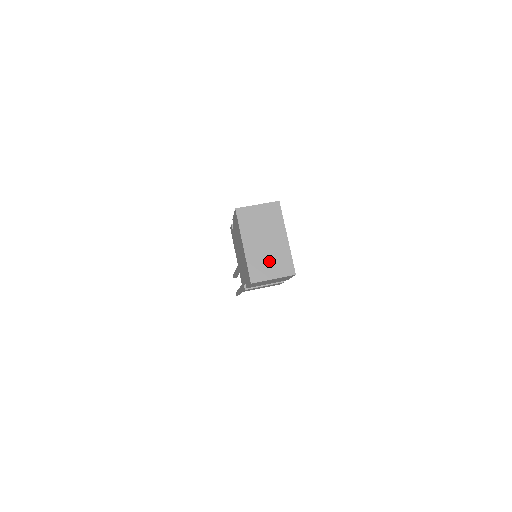
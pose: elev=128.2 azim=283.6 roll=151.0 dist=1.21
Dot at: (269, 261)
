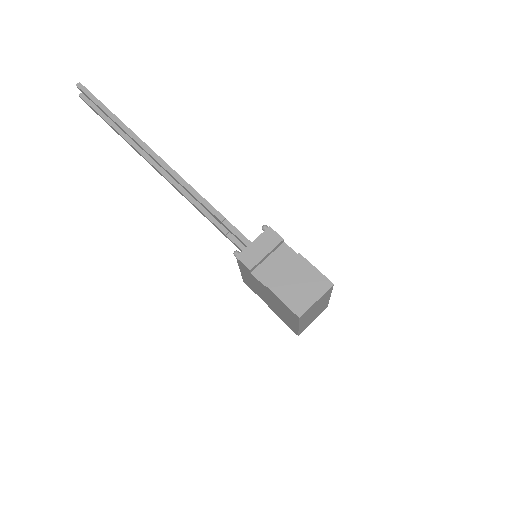
Dot at: (313, 317)
